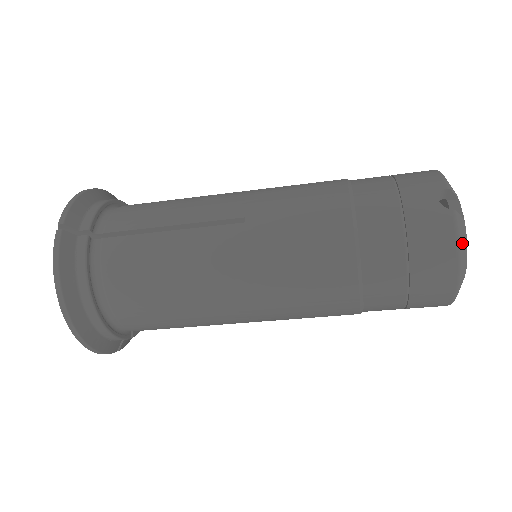
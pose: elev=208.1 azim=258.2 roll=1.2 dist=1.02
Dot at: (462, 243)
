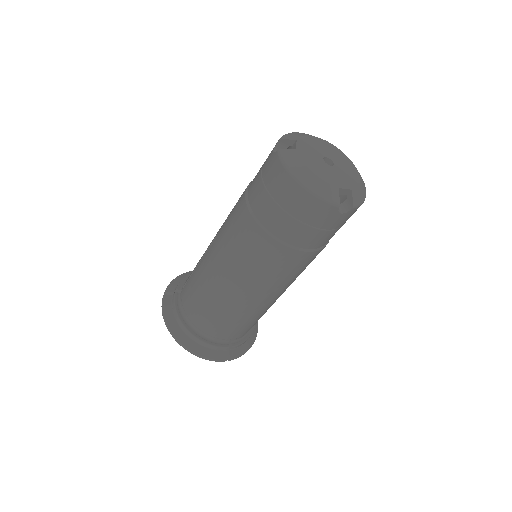
Dot at: (291, 164)
